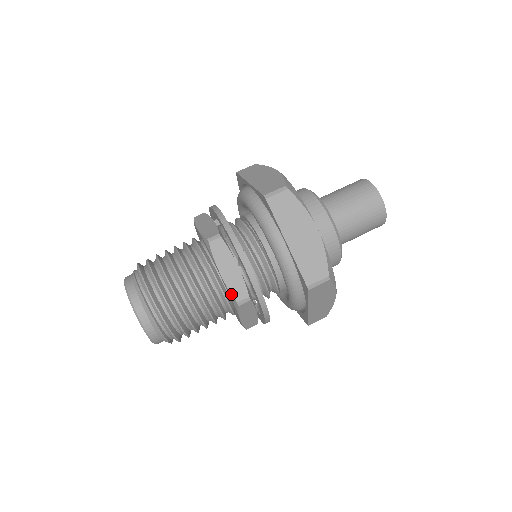
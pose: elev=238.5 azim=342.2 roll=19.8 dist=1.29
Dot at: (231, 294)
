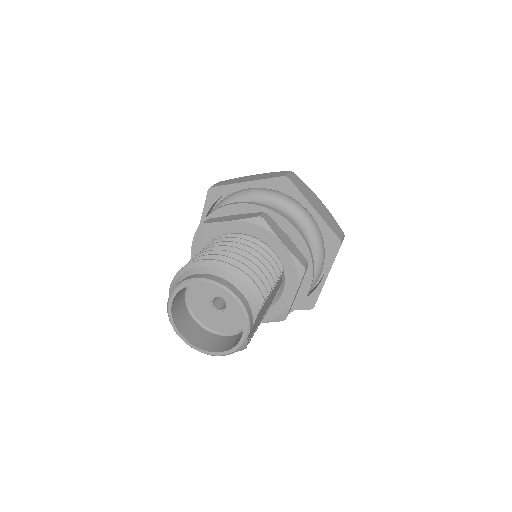
Dot at: (249, 218)
